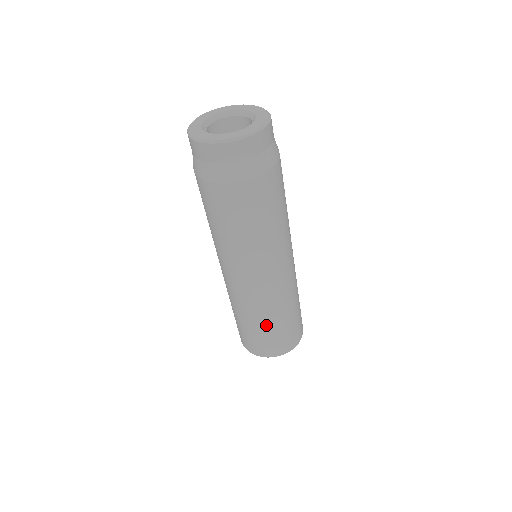
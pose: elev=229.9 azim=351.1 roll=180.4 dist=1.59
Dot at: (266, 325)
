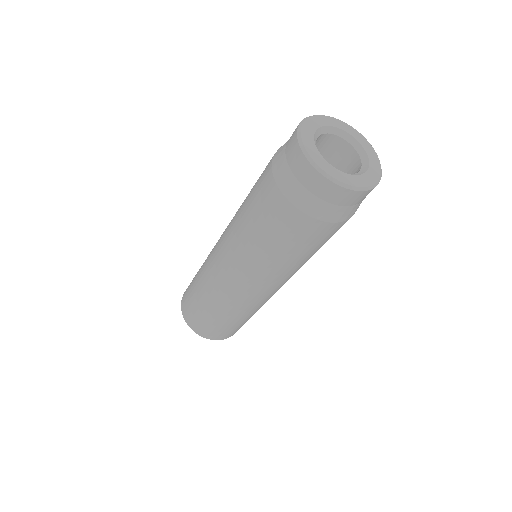
Dot at: (230, 319)
